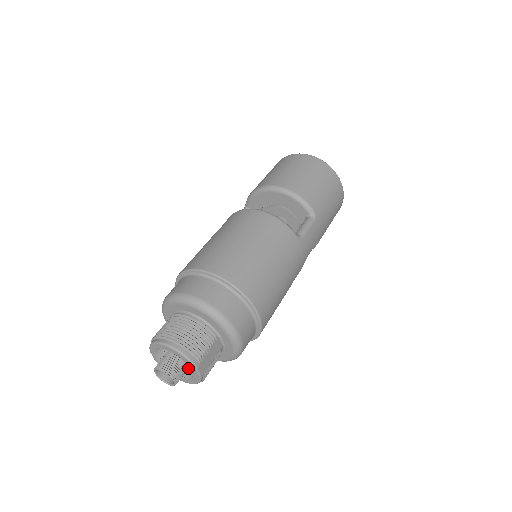
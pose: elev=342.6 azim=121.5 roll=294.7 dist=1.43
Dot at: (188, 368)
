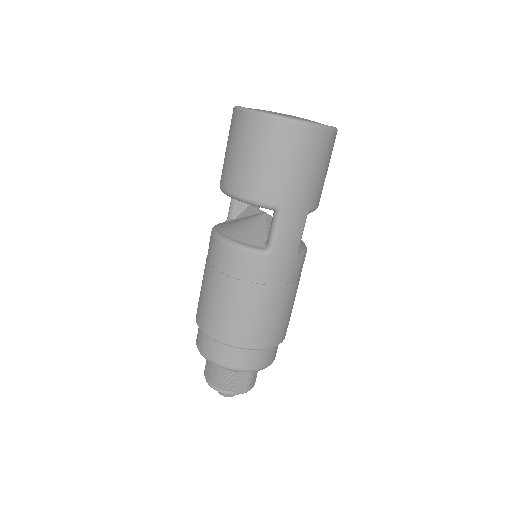
Dot at: occluded
